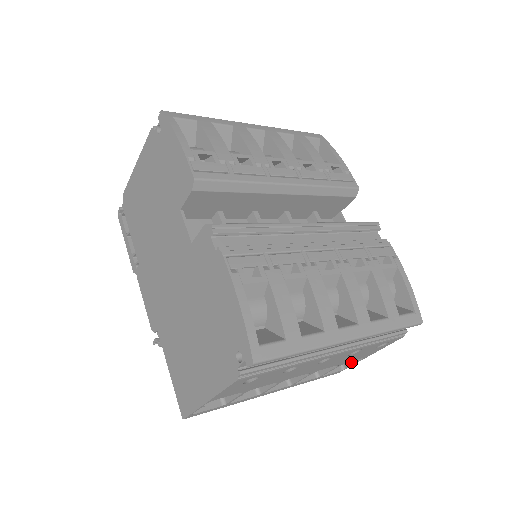
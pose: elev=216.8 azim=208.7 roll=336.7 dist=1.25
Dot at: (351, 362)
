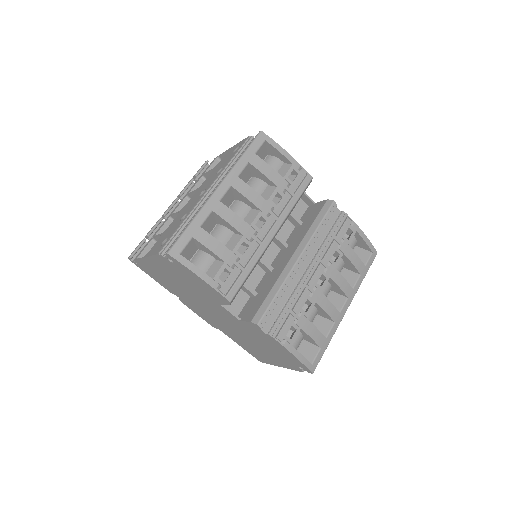
Dot at: occluded
